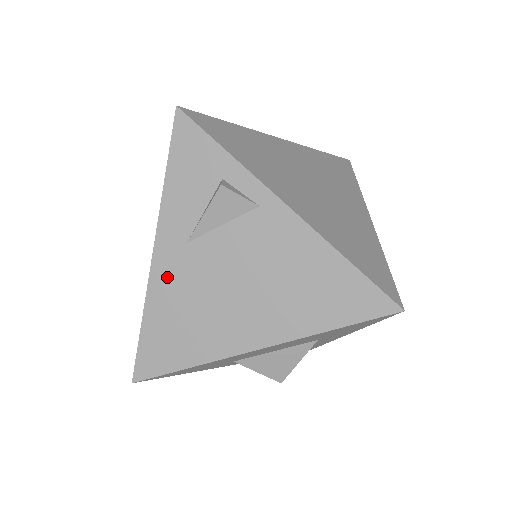
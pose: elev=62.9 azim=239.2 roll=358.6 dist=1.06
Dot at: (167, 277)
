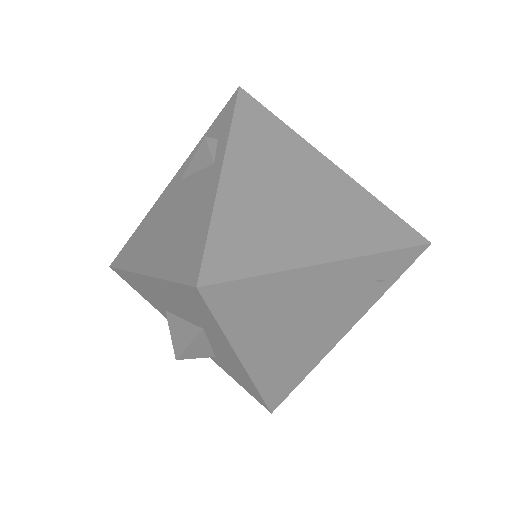
Dot at: (161, 201)
